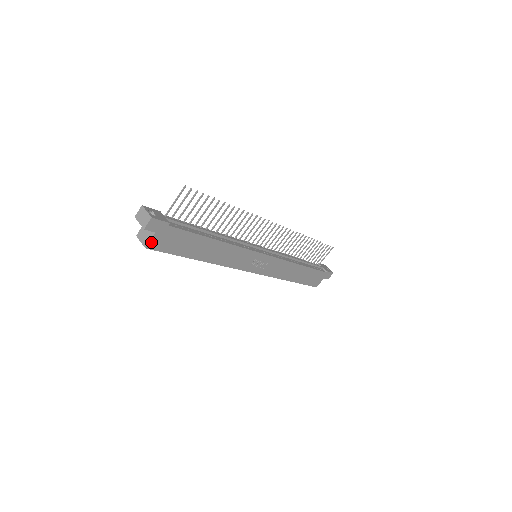
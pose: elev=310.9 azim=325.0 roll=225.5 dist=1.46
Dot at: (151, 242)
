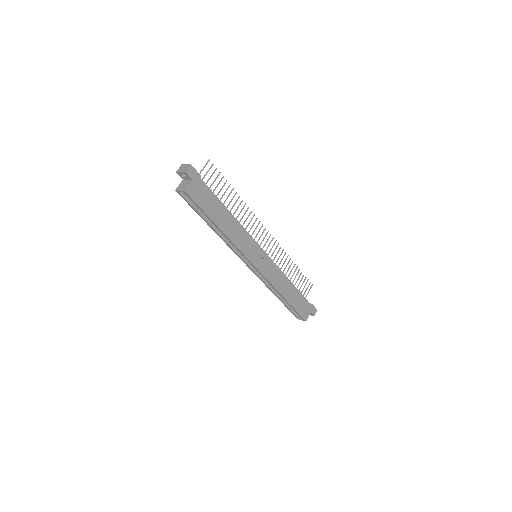
Dot at: (188, 187)
